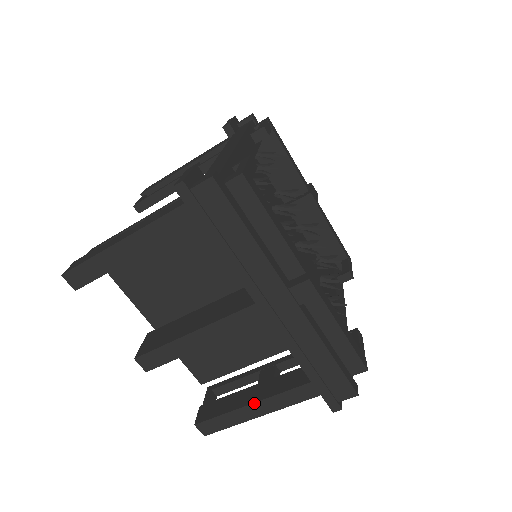
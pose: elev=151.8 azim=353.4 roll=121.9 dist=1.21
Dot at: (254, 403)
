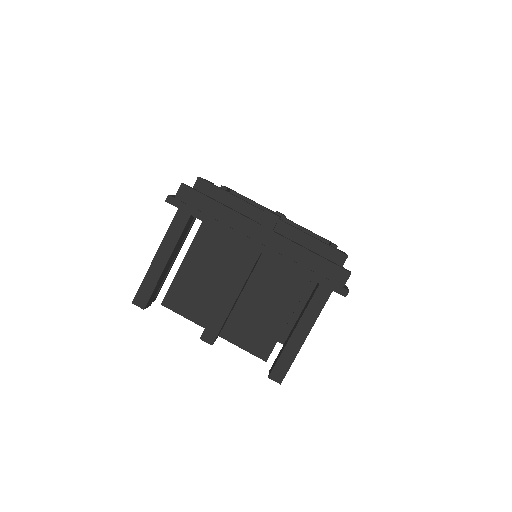
Dot at: (295, 329)
